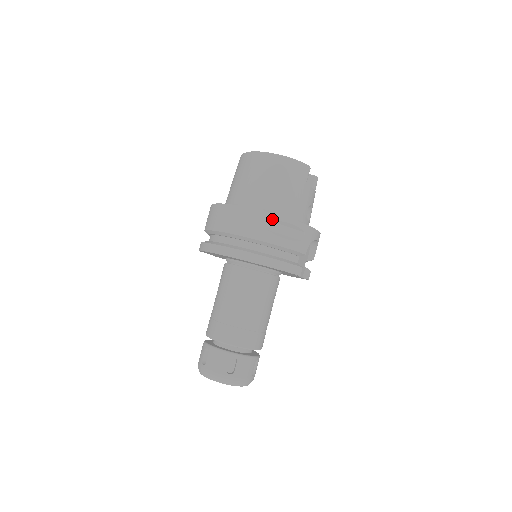
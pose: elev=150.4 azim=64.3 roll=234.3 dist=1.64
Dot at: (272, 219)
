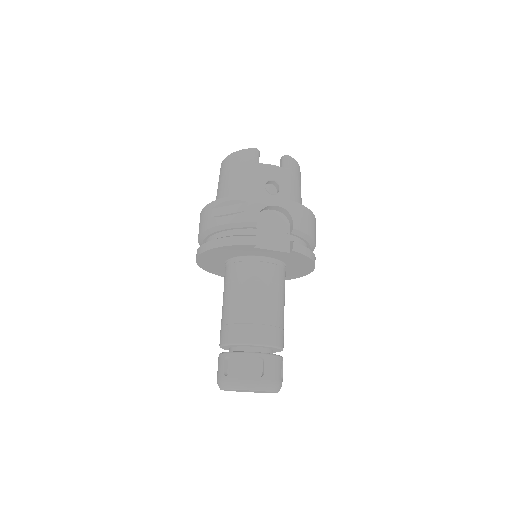
Dot at: (213, 206)
